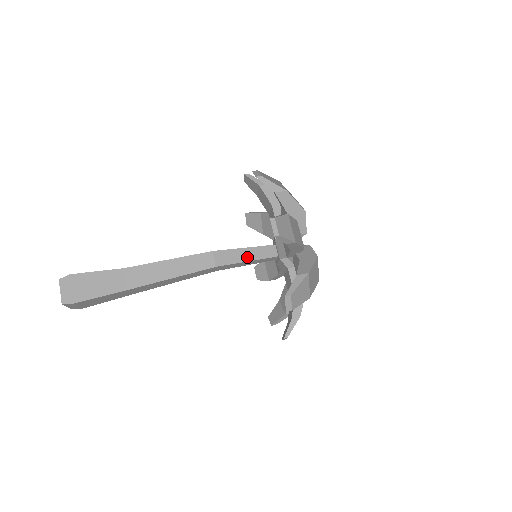
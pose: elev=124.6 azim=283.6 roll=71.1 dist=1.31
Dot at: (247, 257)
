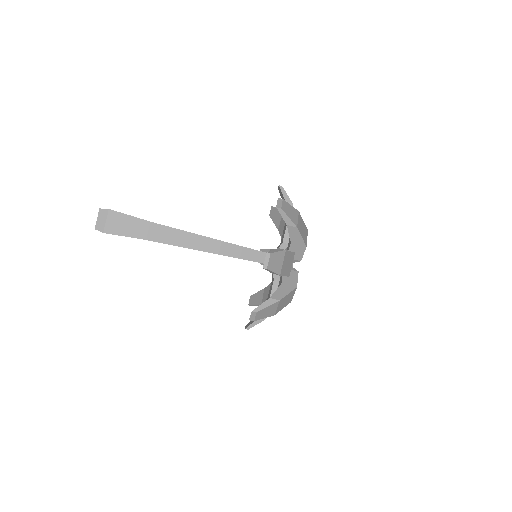
Dot at: (247, 256)
